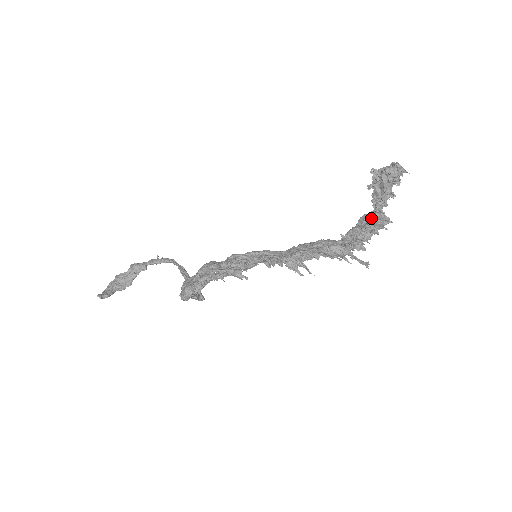
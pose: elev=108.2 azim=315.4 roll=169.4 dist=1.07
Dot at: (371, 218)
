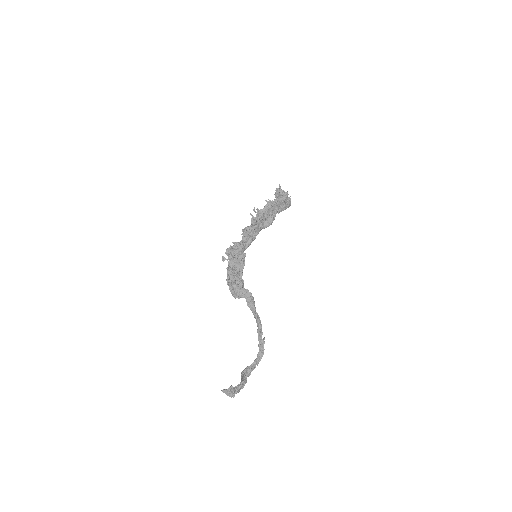
Dot at: occluded
